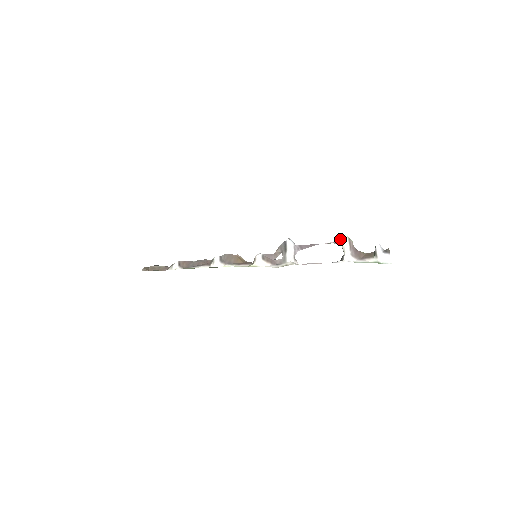
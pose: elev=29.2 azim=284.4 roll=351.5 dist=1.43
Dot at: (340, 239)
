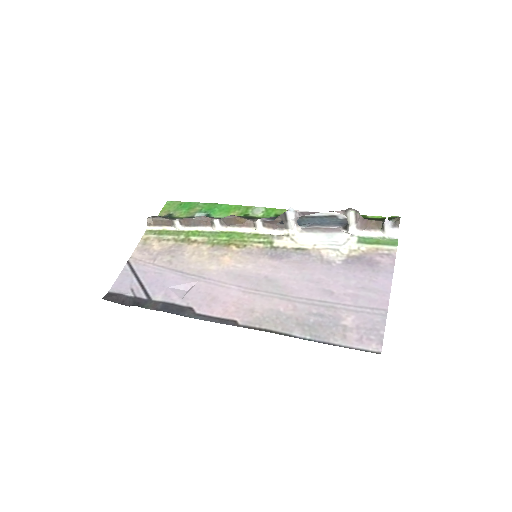
Dot at: (346, 210)
